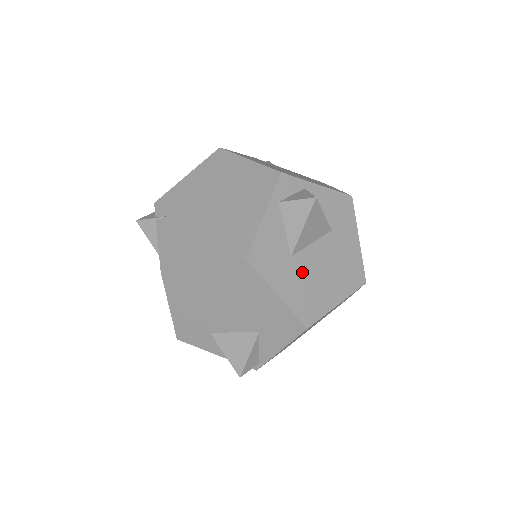
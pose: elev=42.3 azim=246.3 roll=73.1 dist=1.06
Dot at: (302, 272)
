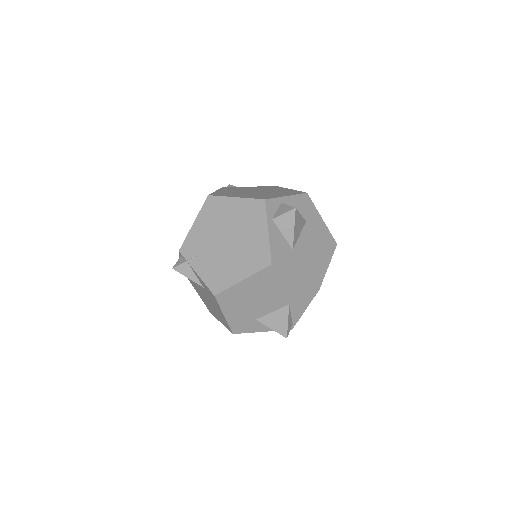
Dot at: (302, 256)
